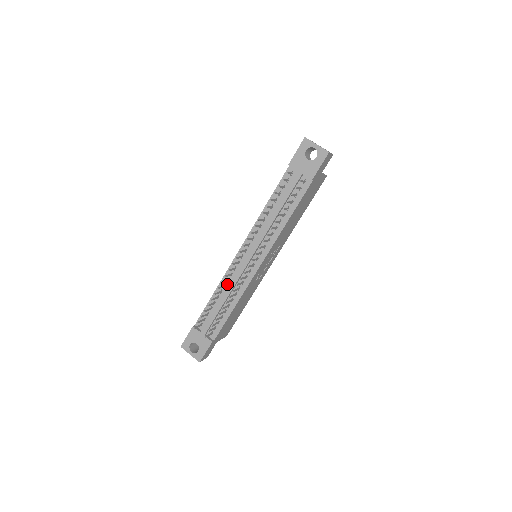
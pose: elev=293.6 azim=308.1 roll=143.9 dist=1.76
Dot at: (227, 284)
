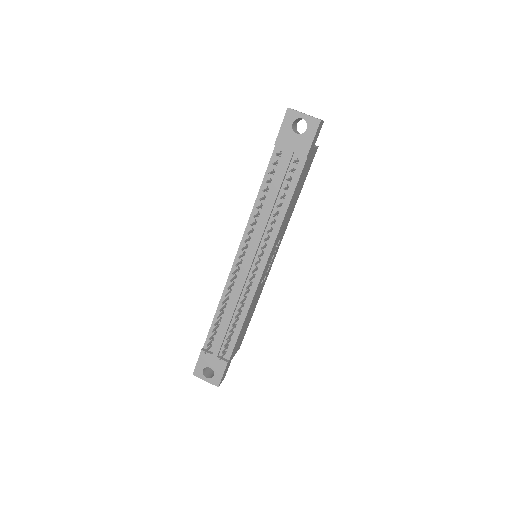
Dot at: (230, 295)
